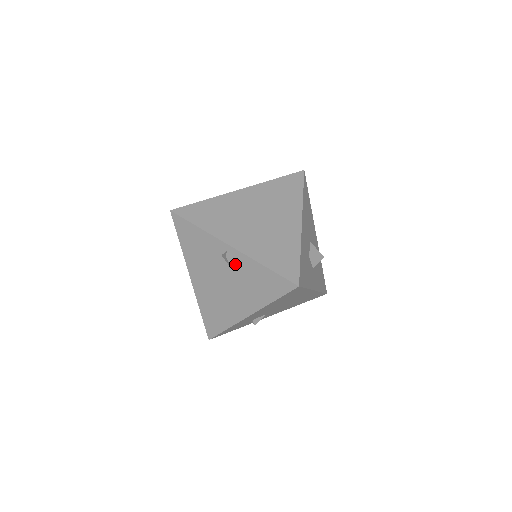
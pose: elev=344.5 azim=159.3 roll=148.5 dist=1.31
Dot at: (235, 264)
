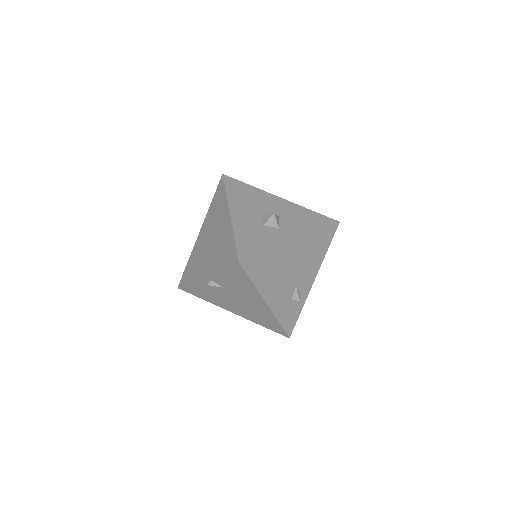
Dot at: (219, 284)
